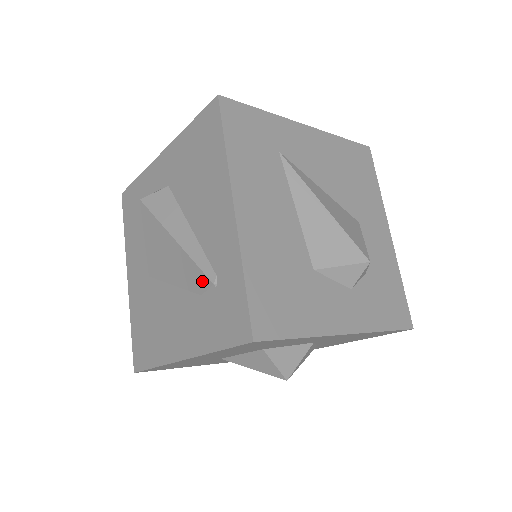
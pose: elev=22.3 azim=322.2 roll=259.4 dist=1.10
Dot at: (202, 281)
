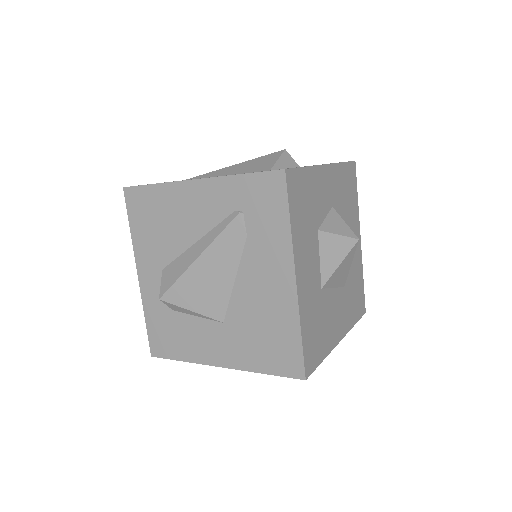
Dot at: (236, 229)
